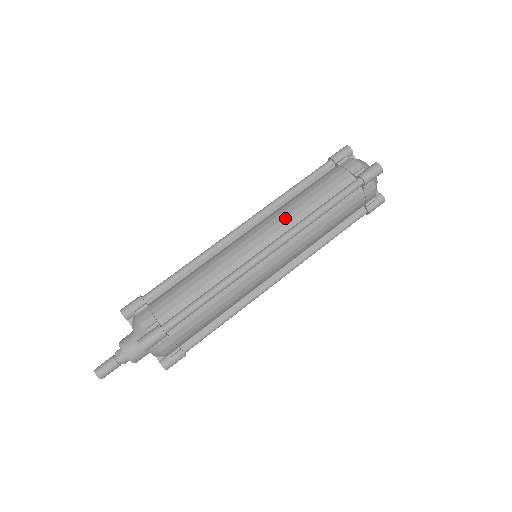
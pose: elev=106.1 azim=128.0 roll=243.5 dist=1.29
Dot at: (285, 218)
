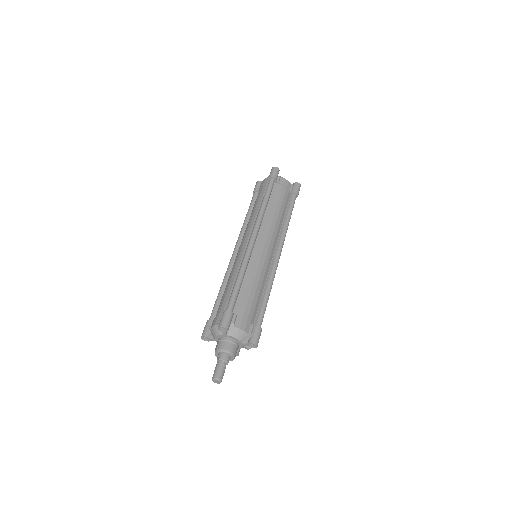
Dot at: (251, 223)
